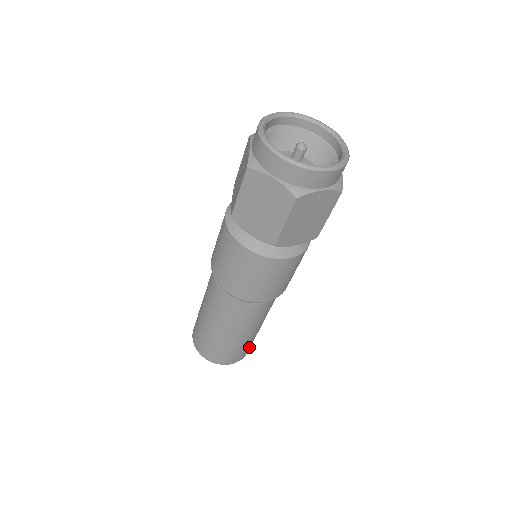
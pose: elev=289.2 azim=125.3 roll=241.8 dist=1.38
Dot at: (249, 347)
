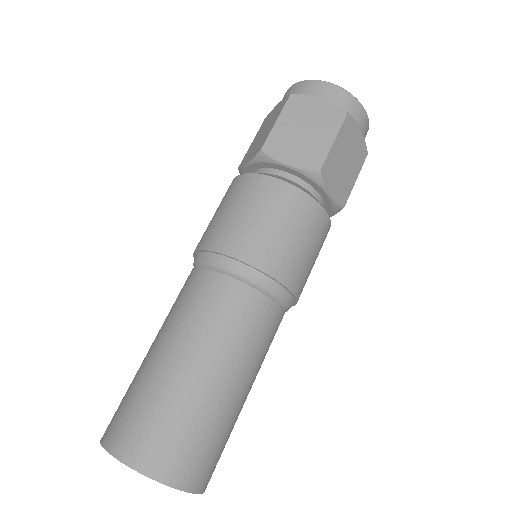
Dot at: (218, 458)
